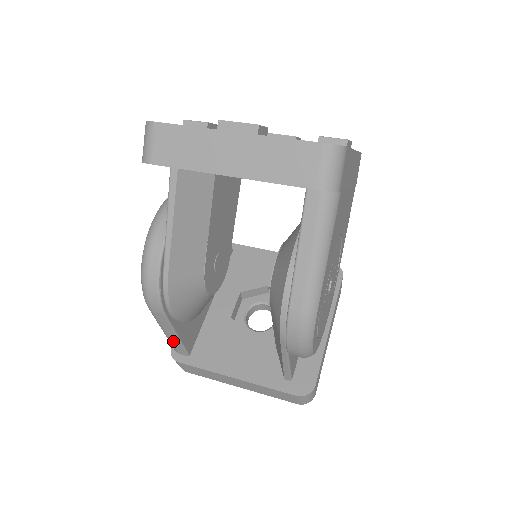
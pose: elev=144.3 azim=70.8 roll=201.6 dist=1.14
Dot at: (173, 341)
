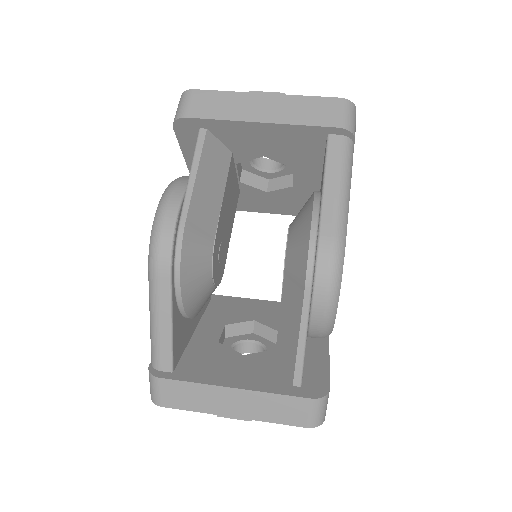
Dot at: (162, 338)
